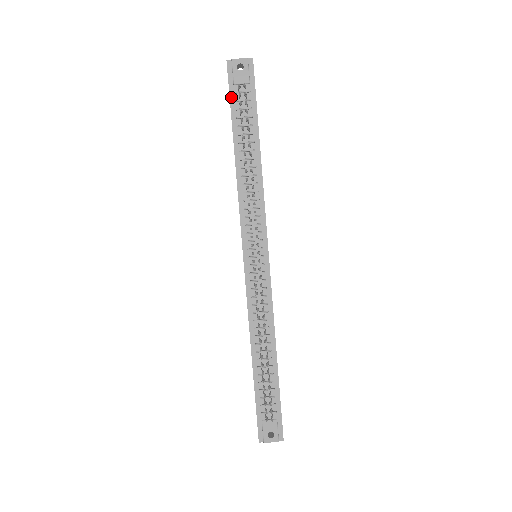
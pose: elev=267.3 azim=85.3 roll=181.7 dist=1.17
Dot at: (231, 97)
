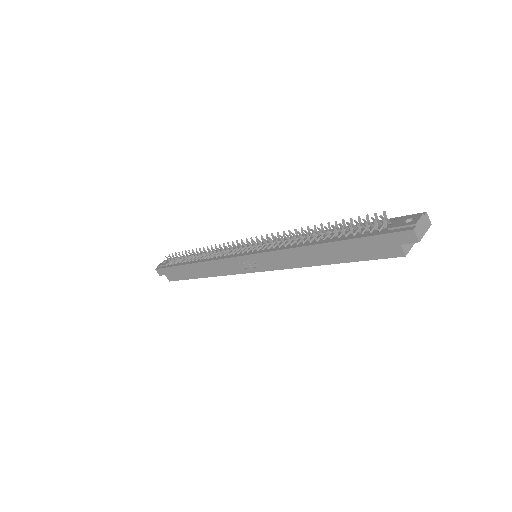
Dot at: (169, 267)
